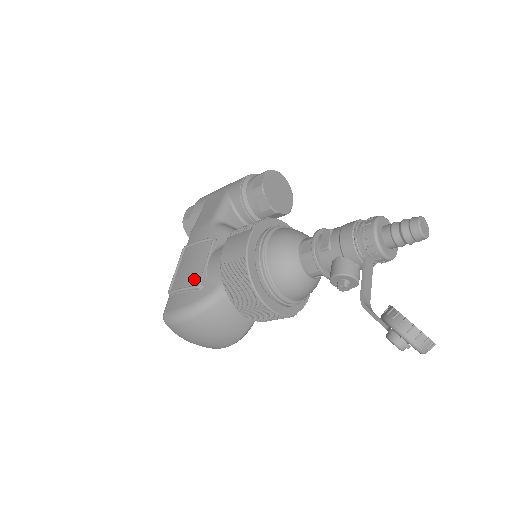
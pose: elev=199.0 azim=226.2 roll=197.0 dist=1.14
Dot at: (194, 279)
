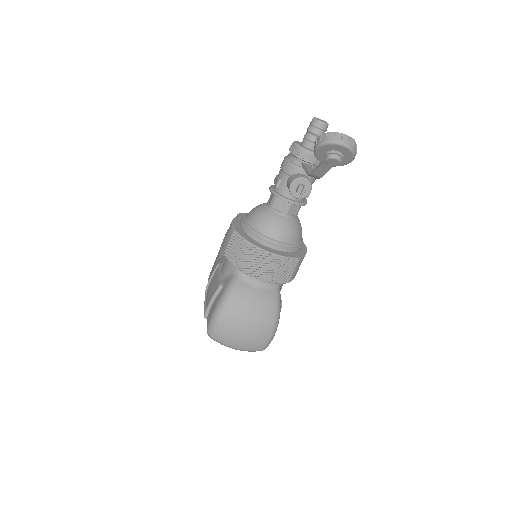
Dot at: (216, 289)
